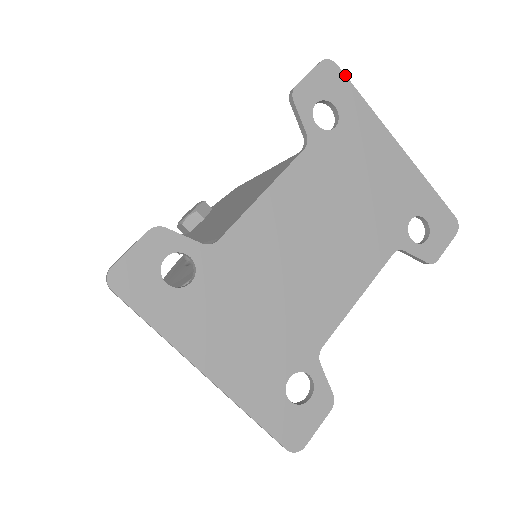
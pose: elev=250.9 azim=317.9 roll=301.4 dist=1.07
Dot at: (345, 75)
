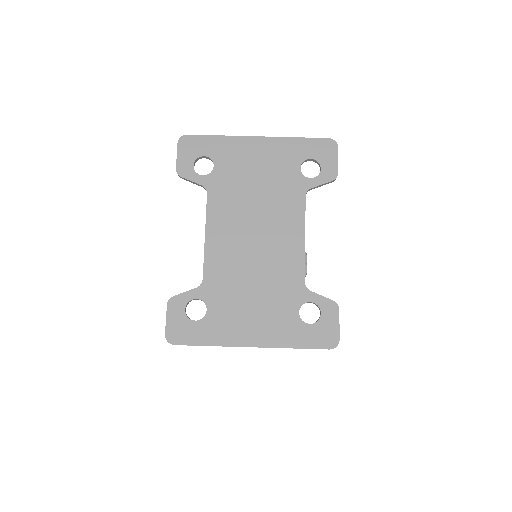
Dot at: (196, 135)
